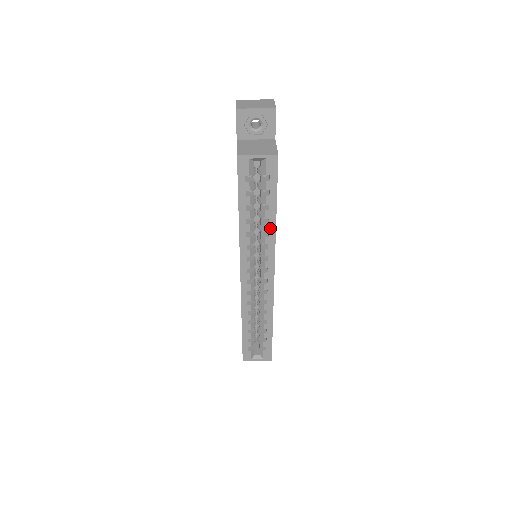
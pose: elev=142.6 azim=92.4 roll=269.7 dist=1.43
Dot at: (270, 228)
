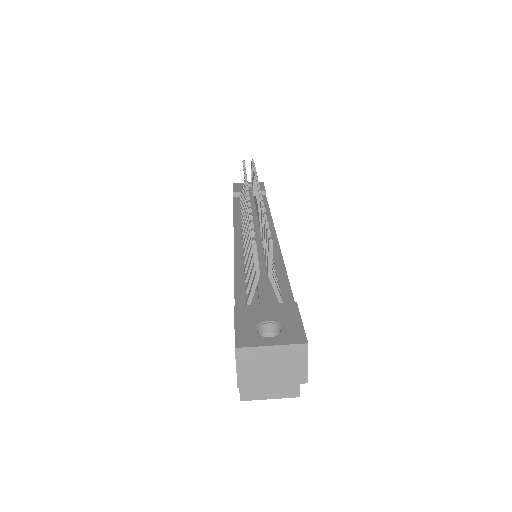
Dot at: occluded
